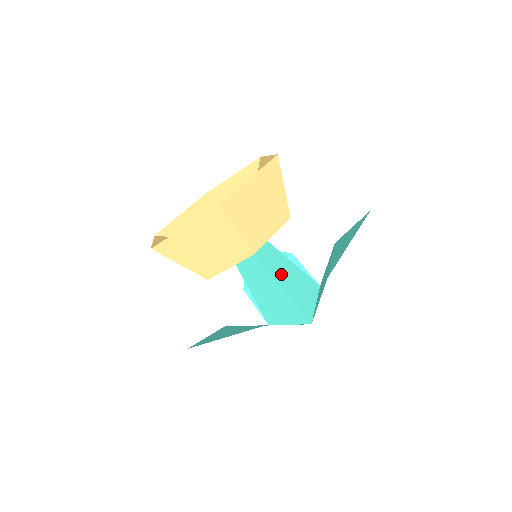
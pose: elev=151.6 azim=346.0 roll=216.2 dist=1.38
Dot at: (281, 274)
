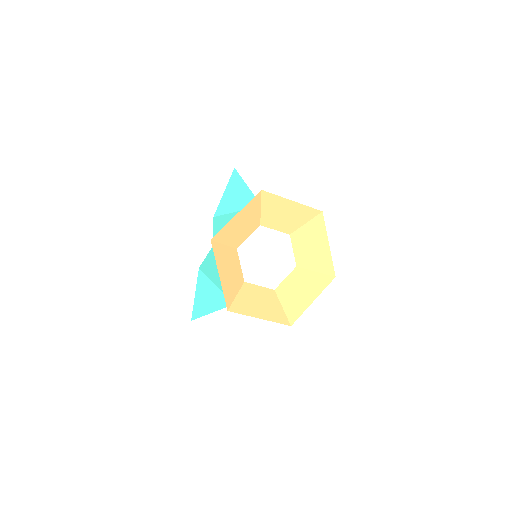
Dot at: occluded
